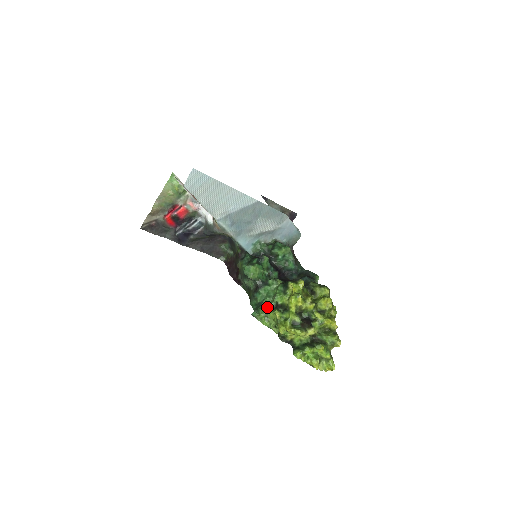
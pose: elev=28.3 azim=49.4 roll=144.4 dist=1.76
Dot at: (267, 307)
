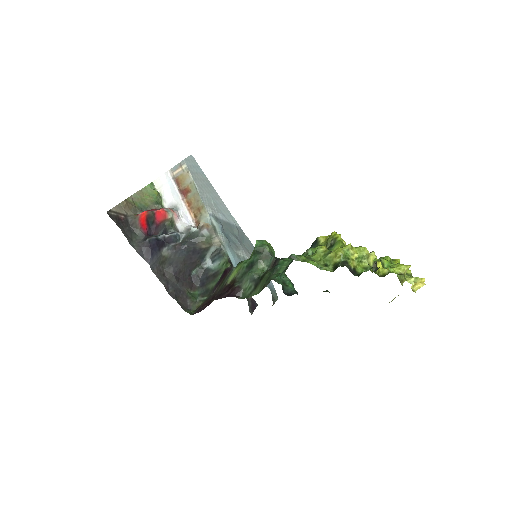
Dot at: (304, 255)
